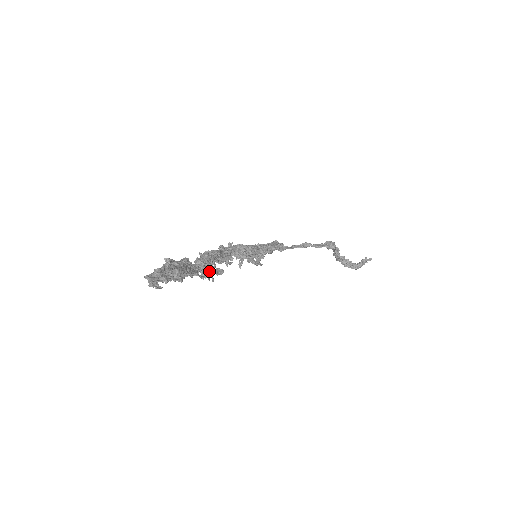
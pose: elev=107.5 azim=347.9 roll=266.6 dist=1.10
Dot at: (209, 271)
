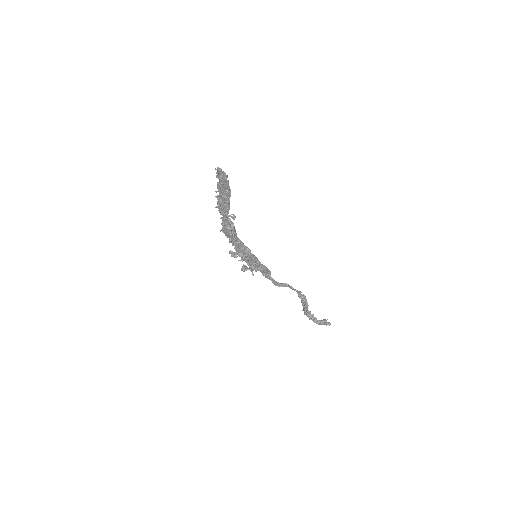
Dot at: (232, 226)
